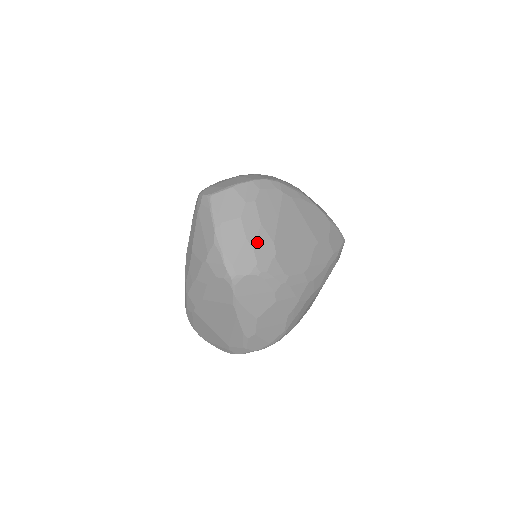
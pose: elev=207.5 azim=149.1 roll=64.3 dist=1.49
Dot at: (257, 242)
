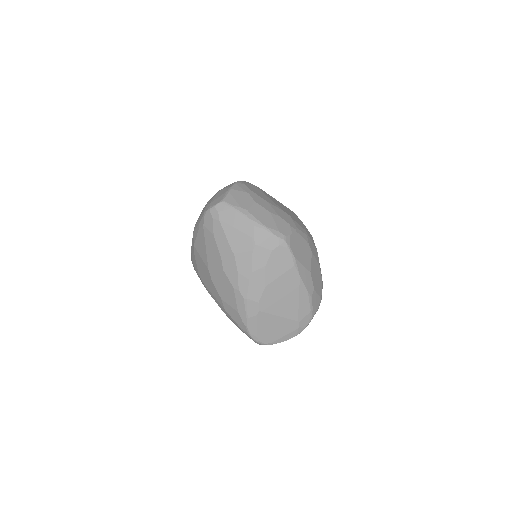
Dot at: (277, 212)
